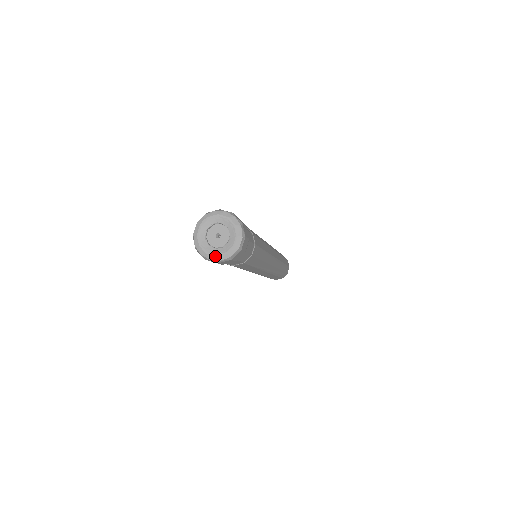
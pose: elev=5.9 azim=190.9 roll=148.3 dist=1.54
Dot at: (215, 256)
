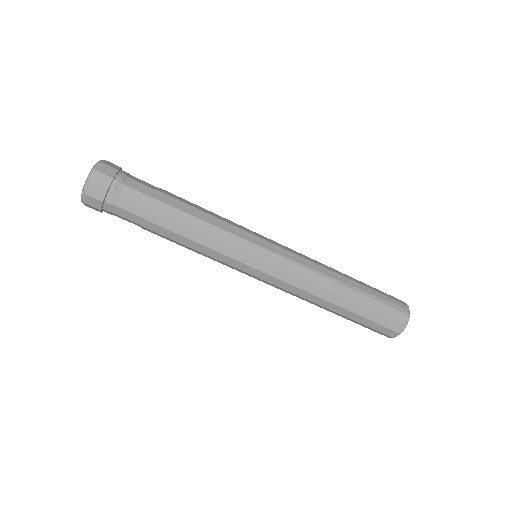
Dot at: (85, 181)
